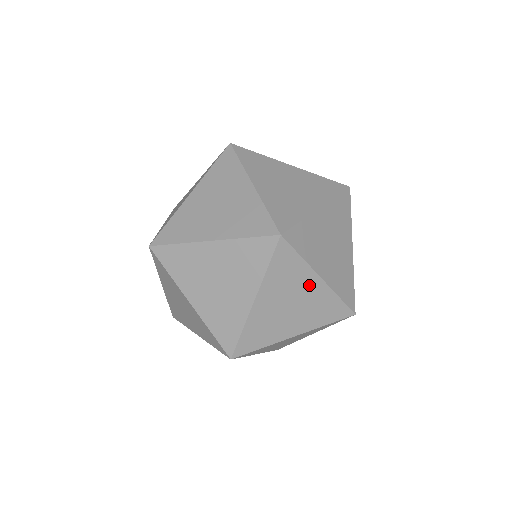
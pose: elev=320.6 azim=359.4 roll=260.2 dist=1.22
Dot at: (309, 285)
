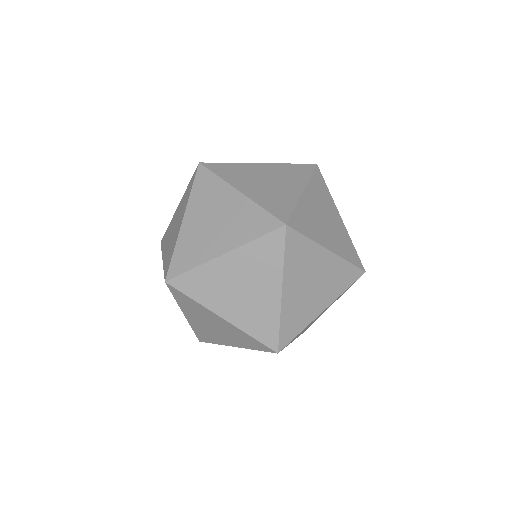
Dot at: (321, 261)
